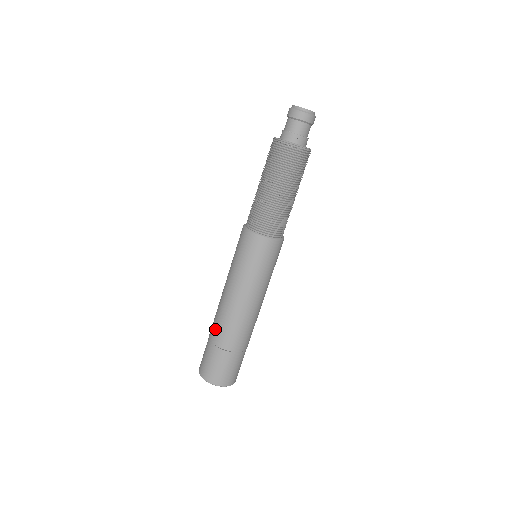
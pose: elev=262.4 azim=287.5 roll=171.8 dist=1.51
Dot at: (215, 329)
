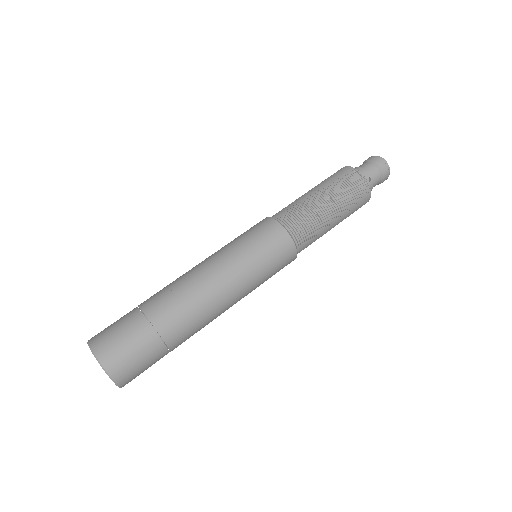
Dot at: (161, 300)
